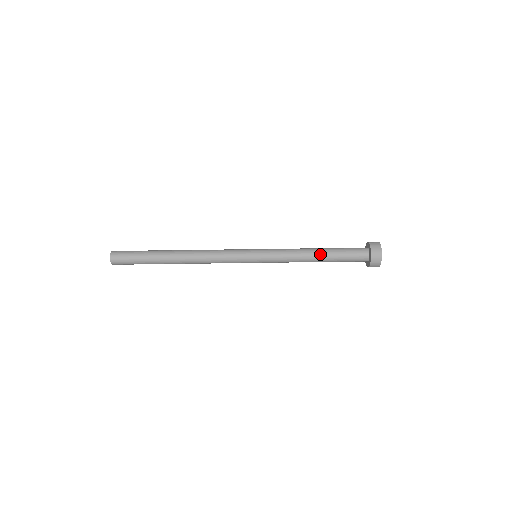
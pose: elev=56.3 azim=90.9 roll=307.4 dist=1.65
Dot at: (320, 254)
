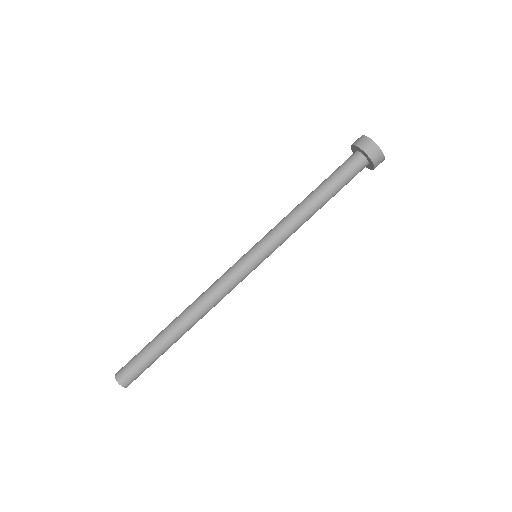
Dot at: (313, 195)
